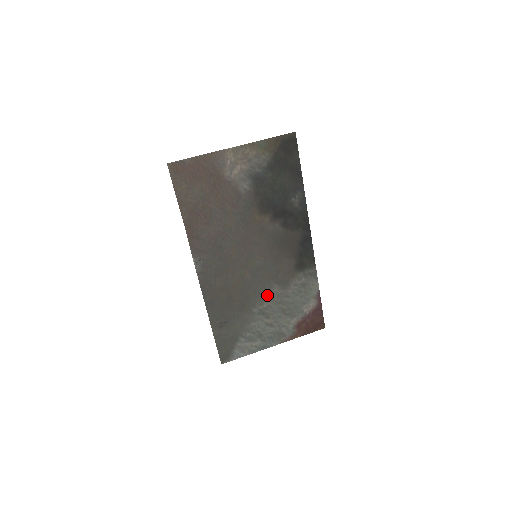
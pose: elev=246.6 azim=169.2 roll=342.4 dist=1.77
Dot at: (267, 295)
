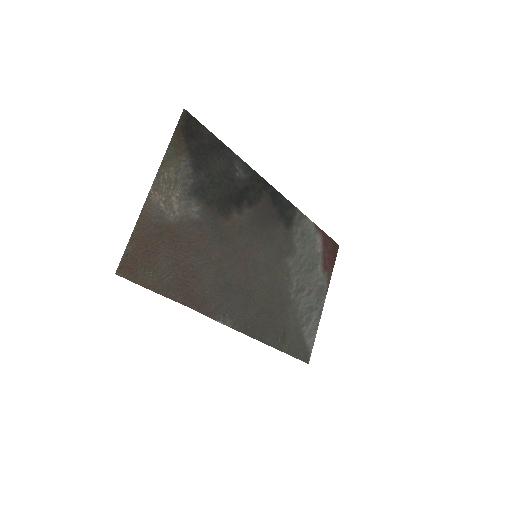
Dot at: (289, 274)
